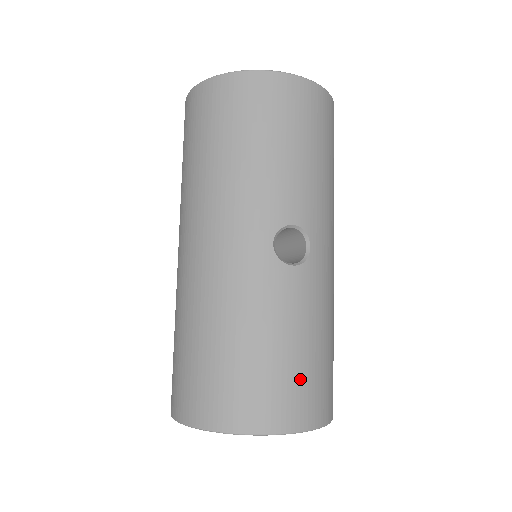
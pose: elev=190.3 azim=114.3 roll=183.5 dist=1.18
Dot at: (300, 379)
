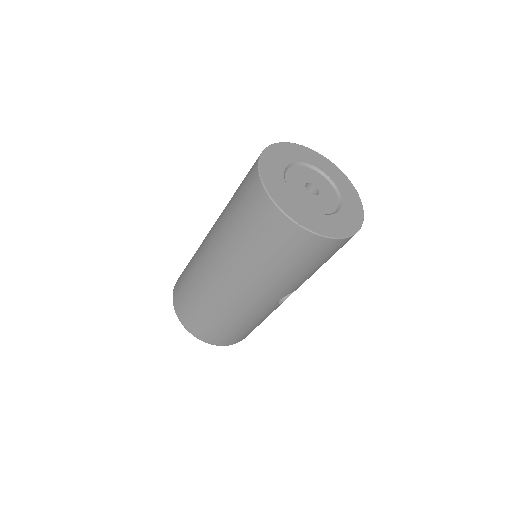
Dot at: occluded
